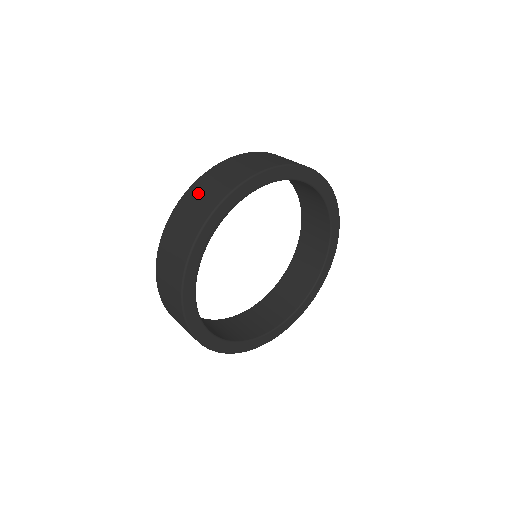
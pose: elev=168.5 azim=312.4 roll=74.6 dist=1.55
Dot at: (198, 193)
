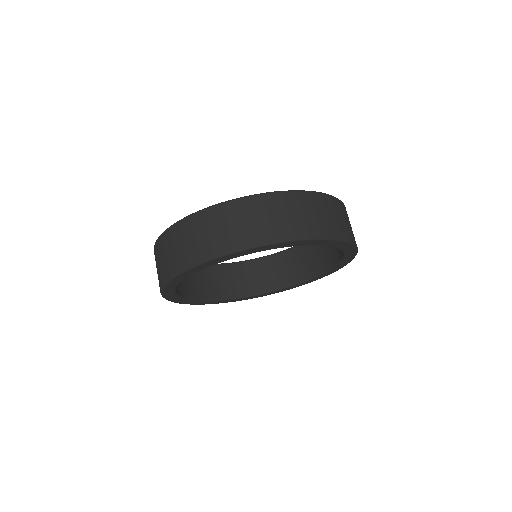
Dot at: (207, 225)
